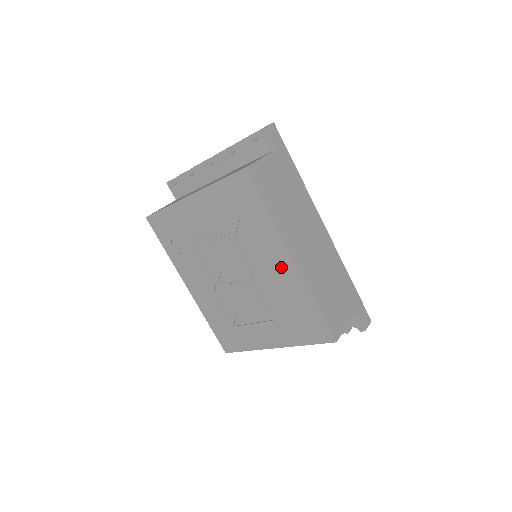
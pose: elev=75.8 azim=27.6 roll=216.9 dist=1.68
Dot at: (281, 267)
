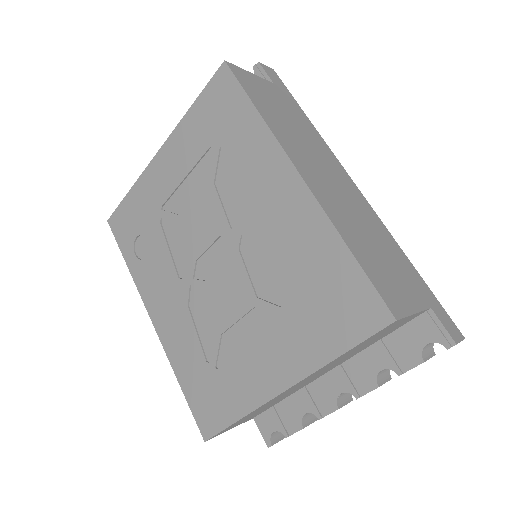
Dot at: (282, 200)
